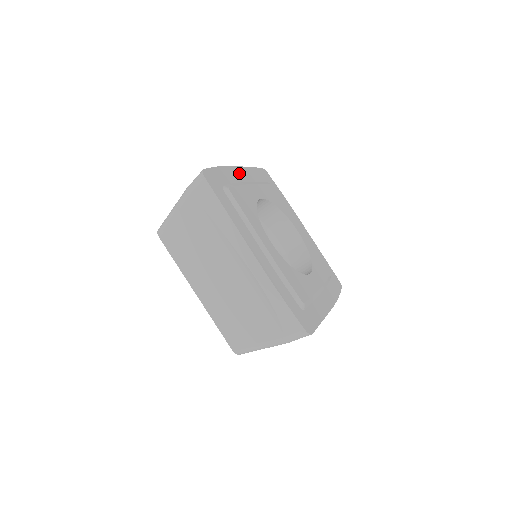
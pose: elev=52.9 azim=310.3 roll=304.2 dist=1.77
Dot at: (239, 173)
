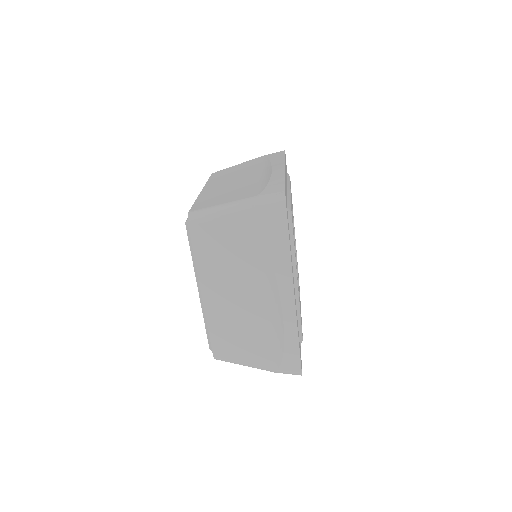
Dot at: occluded
